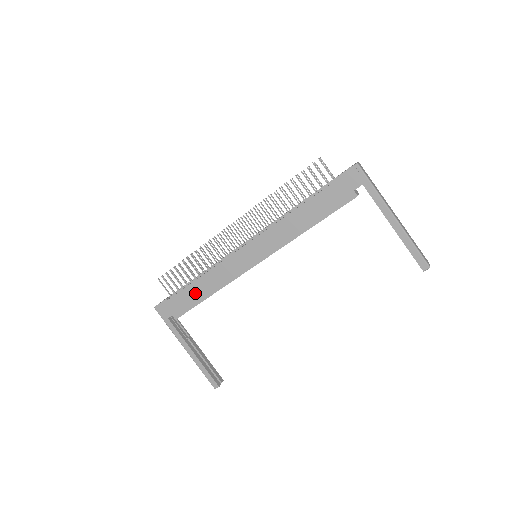
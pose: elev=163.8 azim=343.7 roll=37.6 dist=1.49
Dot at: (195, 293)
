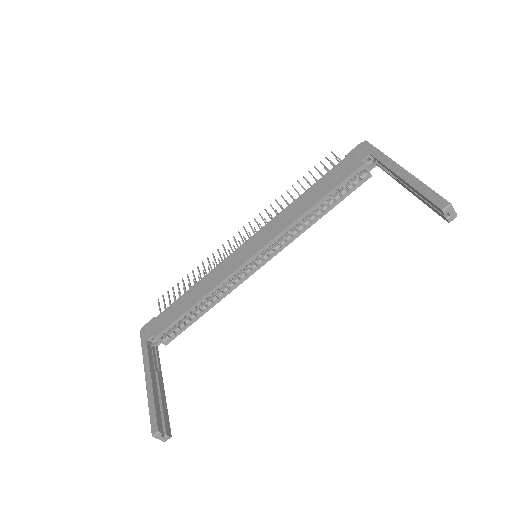
Dot at: (183, 303)
